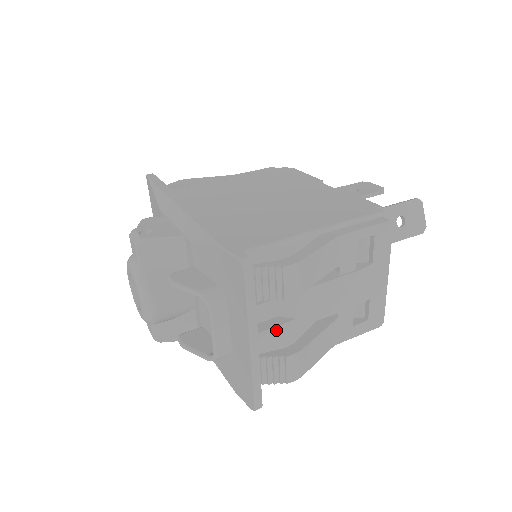
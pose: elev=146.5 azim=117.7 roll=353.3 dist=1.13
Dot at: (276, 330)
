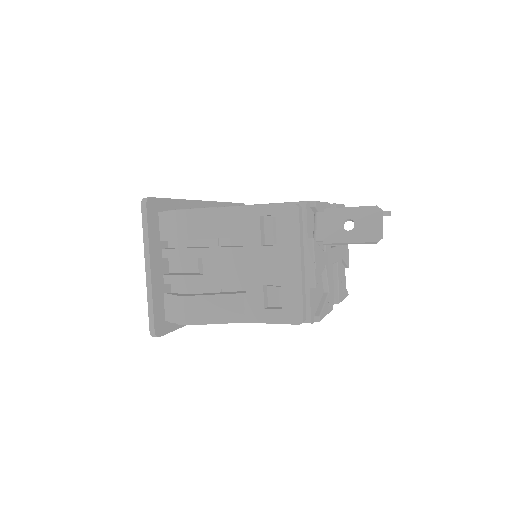
Dot at: (186, 278)
